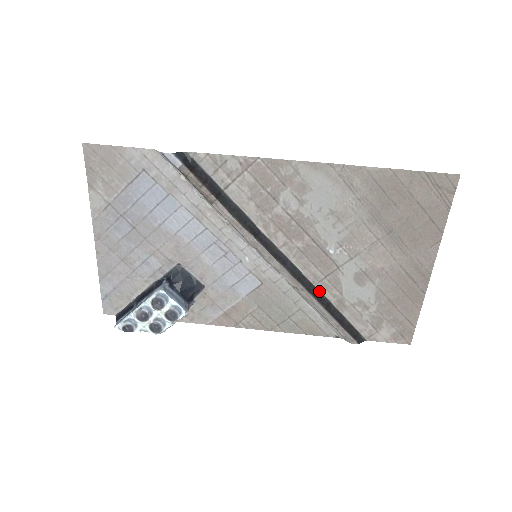
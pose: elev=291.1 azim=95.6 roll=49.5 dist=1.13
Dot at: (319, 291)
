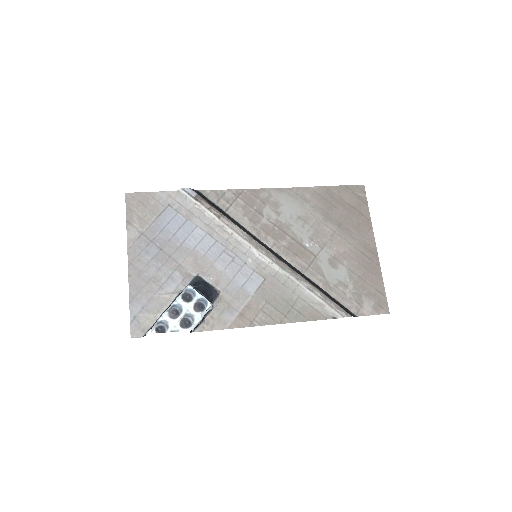
Dot at: (308, 278)
